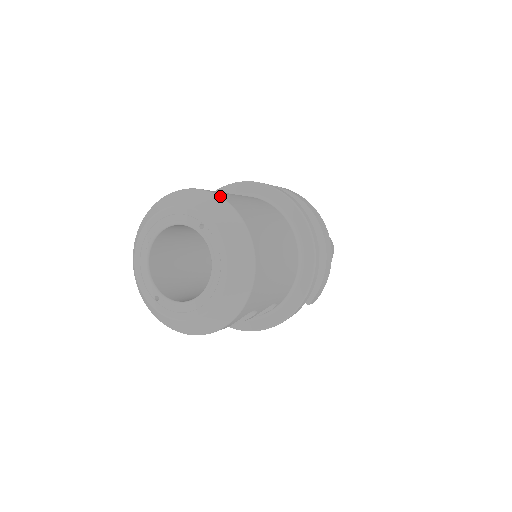
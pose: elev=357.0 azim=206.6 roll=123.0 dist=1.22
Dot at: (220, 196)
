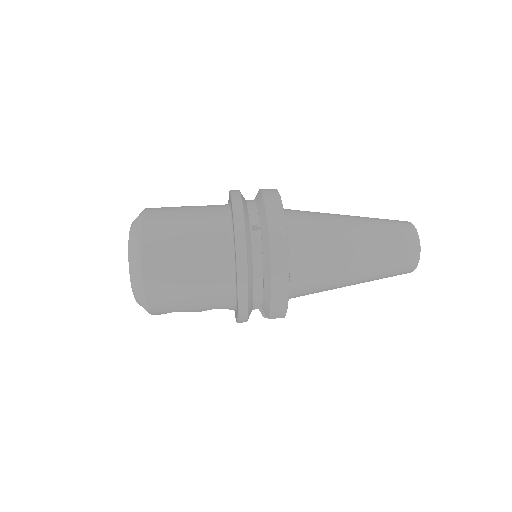
Dot at: (142, 228)
